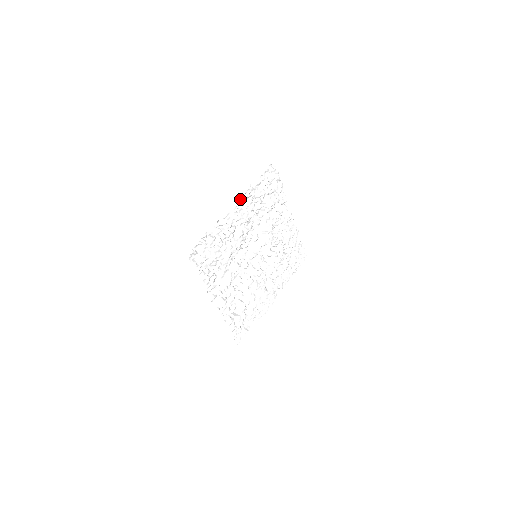
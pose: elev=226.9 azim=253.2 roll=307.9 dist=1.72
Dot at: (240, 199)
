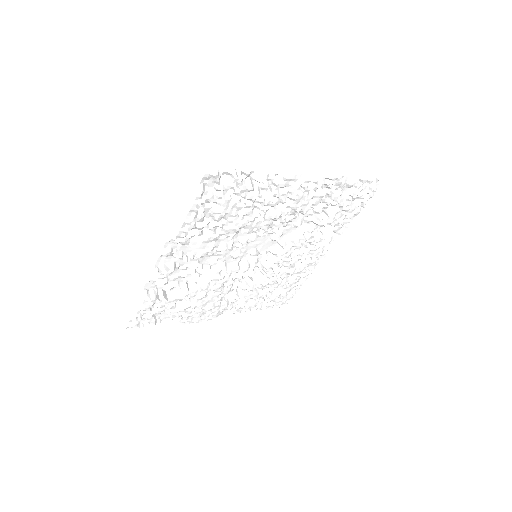
Dot at: (320, 179)
